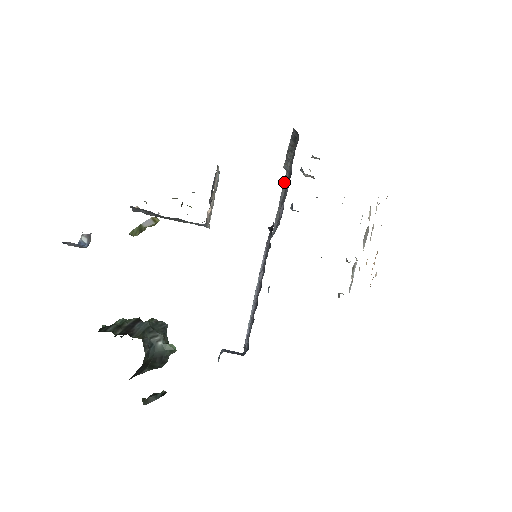
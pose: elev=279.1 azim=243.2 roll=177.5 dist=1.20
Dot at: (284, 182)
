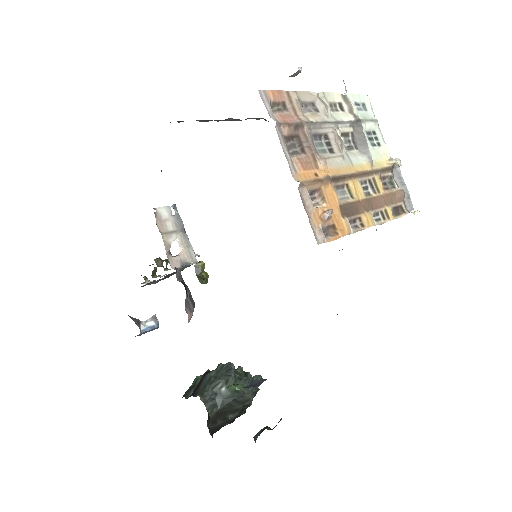
Dot at: occluded
